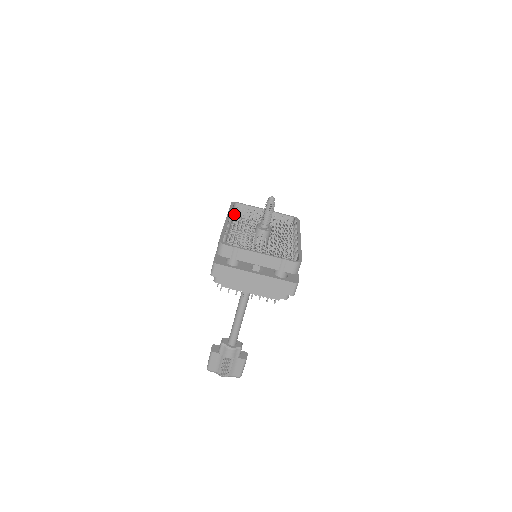
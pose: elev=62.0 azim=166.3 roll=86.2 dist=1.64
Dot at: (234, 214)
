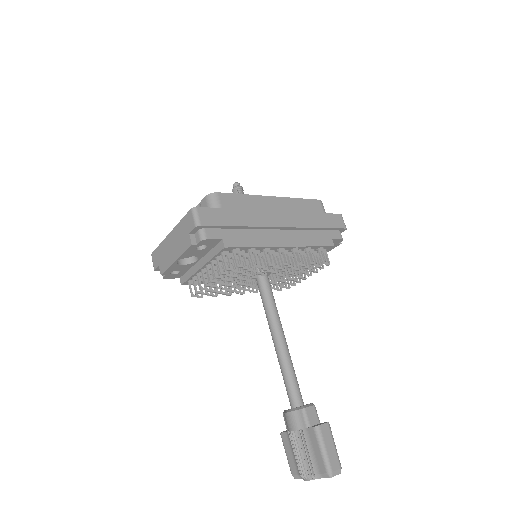
Dot at: occluded
